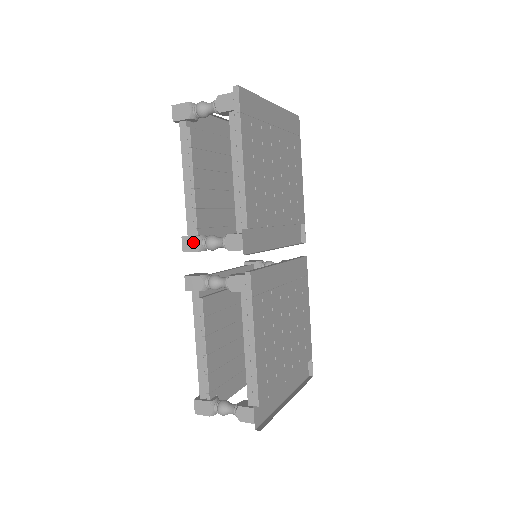
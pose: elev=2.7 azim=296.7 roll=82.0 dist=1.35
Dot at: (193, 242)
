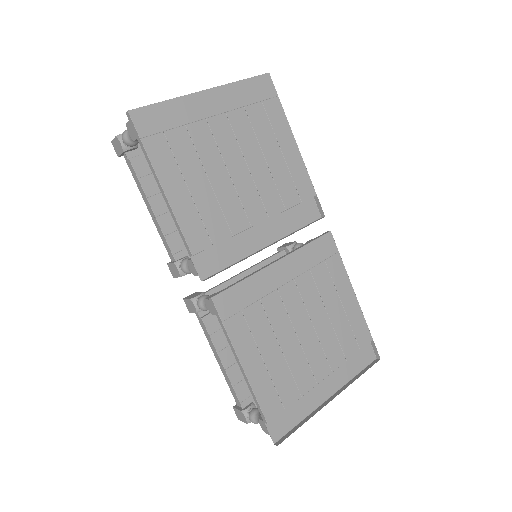
Dot at: (174, 268)
